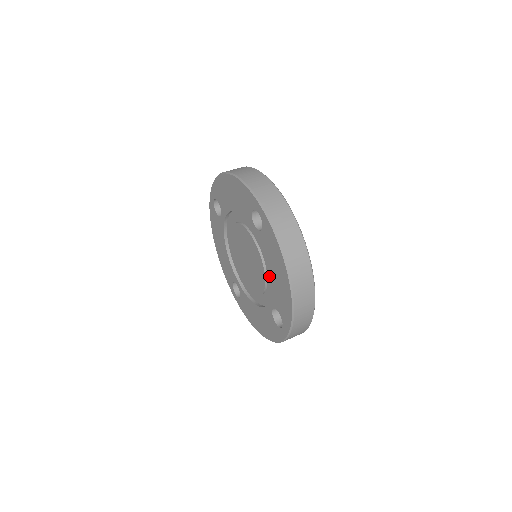
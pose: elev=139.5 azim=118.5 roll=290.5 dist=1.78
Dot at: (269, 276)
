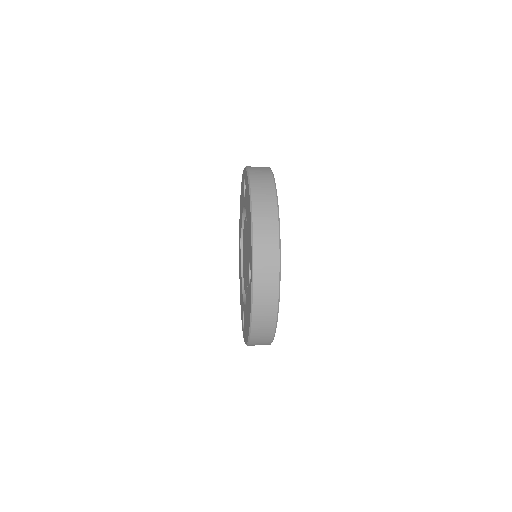
Dot at: (247, 231)
